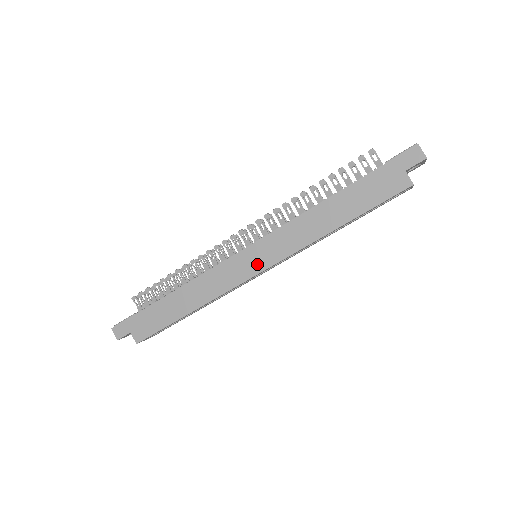
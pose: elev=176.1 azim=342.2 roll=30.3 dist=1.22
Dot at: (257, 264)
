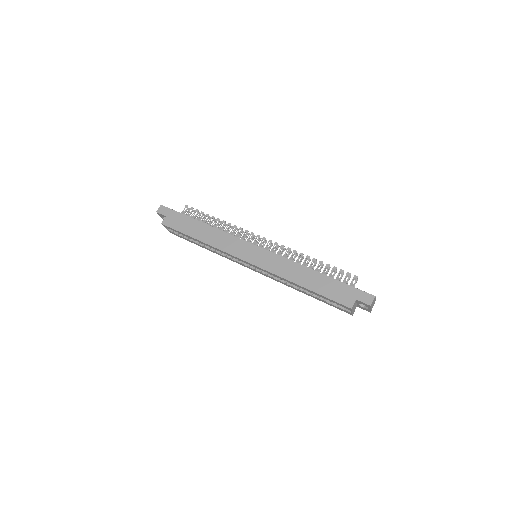
Dot at: (252, 257)
